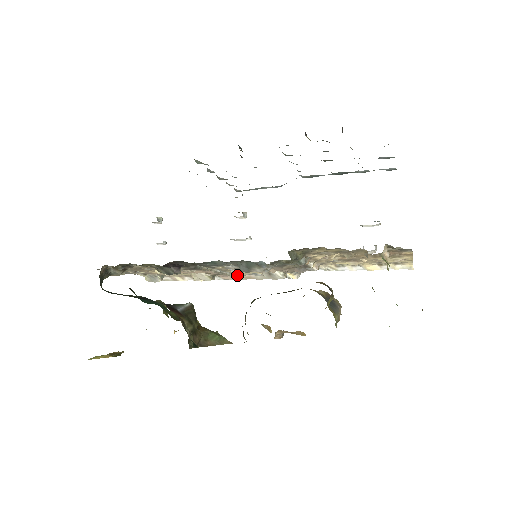
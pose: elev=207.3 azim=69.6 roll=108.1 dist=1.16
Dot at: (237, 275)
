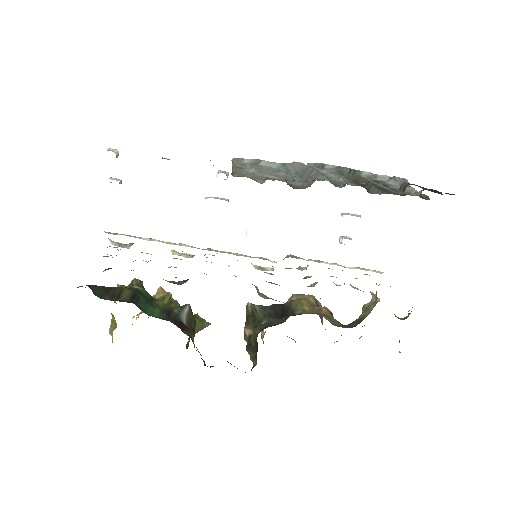
Dot at: (217, 250)
